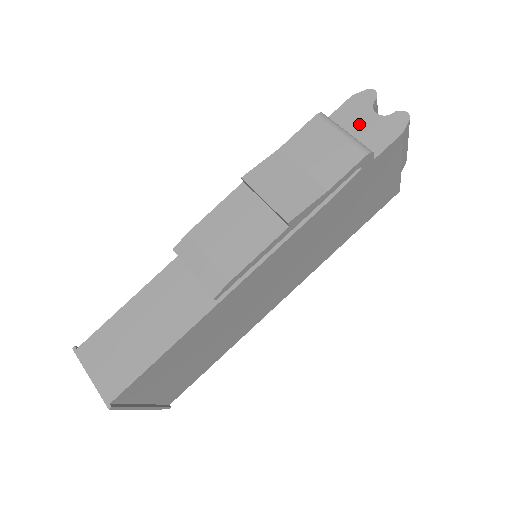
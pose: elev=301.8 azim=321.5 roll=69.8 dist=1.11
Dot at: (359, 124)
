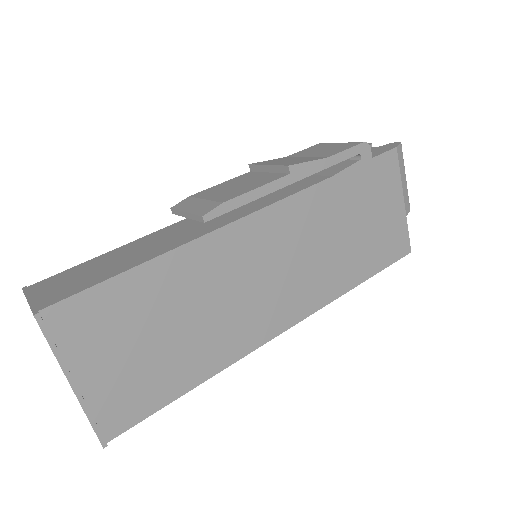
Dot at: occluded
